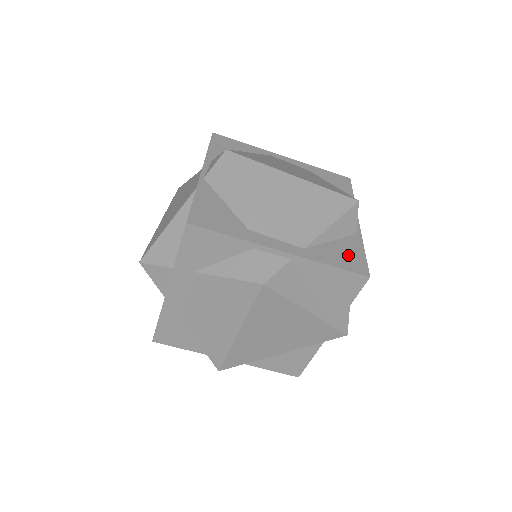
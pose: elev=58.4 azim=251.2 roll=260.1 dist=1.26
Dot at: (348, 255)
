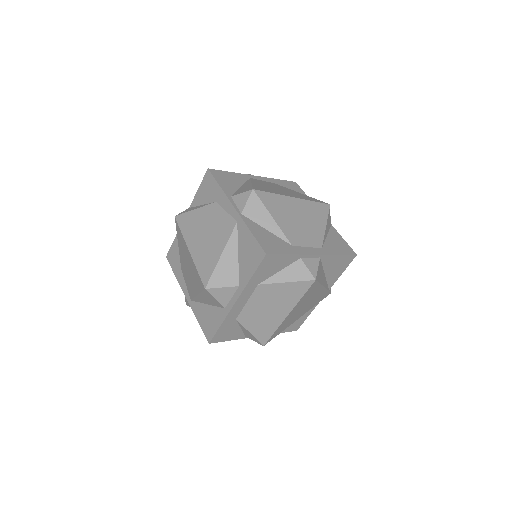
Dot at: (339, 244)
